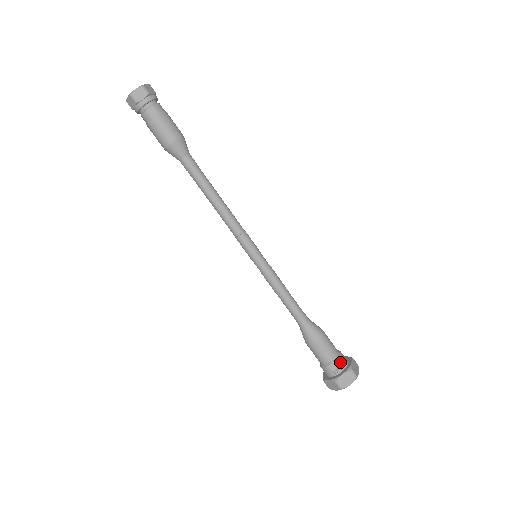
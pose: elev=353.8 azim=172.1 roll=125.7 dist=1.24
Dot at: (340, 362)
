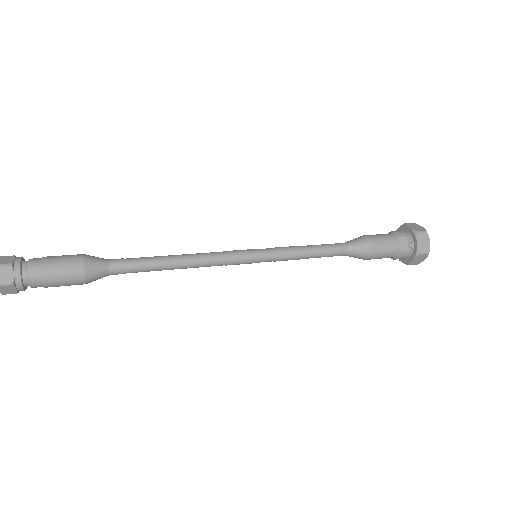
Dot at: (404, 238)
